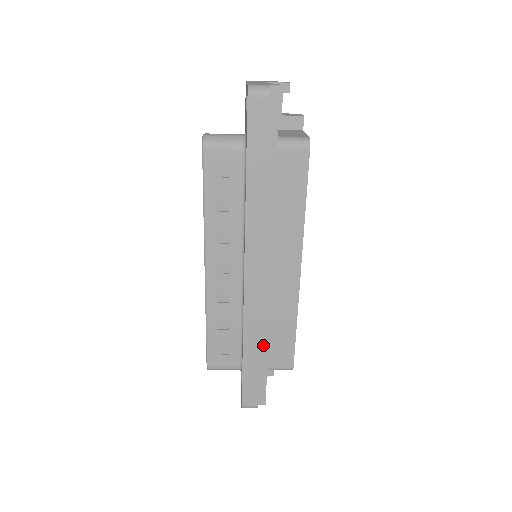
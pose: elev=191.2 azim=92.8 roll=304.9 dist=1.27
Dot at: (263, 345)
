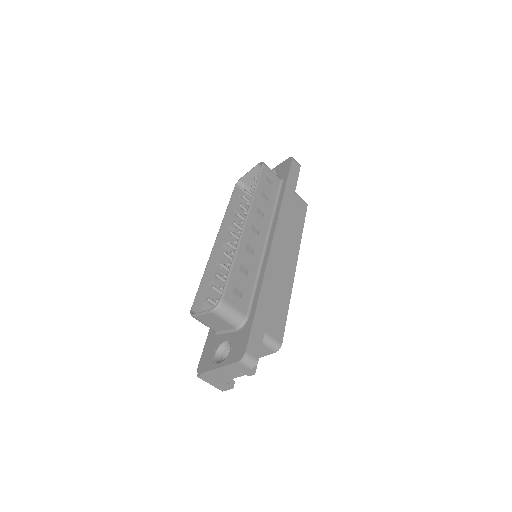
Dot at: occluded
